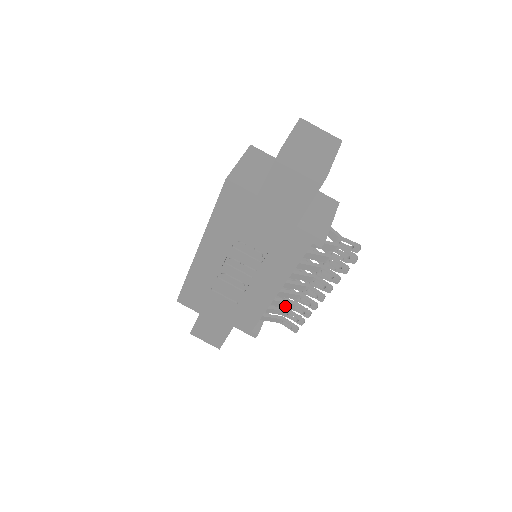
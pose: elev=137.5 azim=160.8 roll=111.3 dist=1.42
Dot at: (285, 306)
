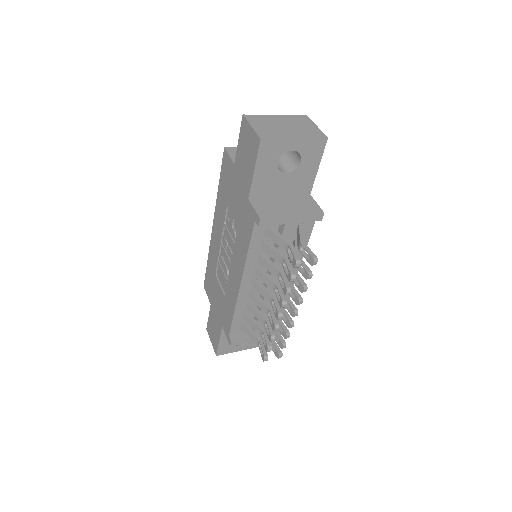
Dot at: (259, 320)
